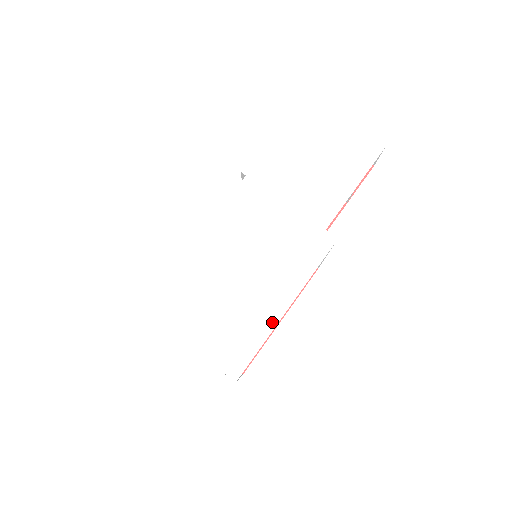
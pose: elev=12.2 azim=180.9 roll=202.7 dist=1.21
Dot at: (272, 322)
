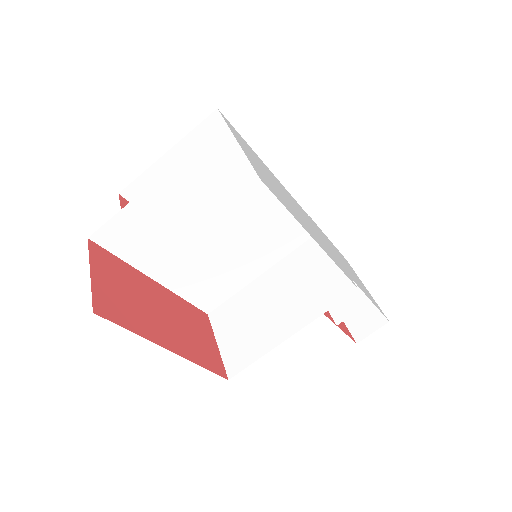
Dot at: (303, 226)
